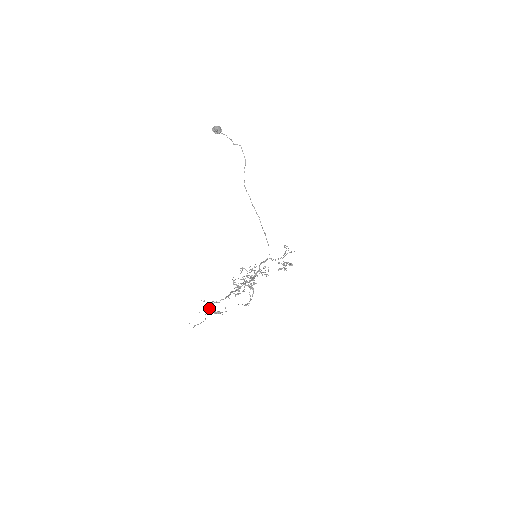
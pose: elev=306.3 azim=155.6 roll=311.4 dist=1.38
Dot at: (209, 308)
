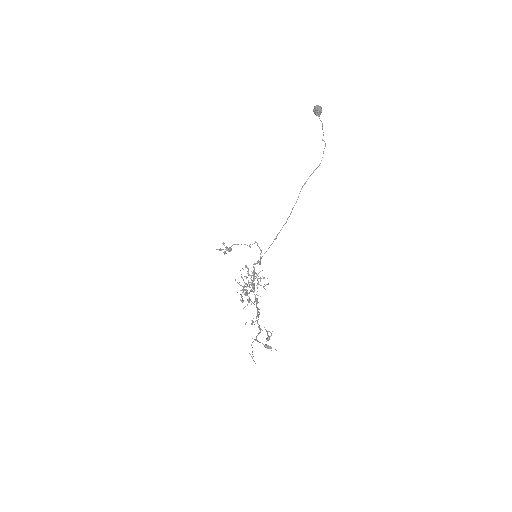
Dot at: (258, 334)
